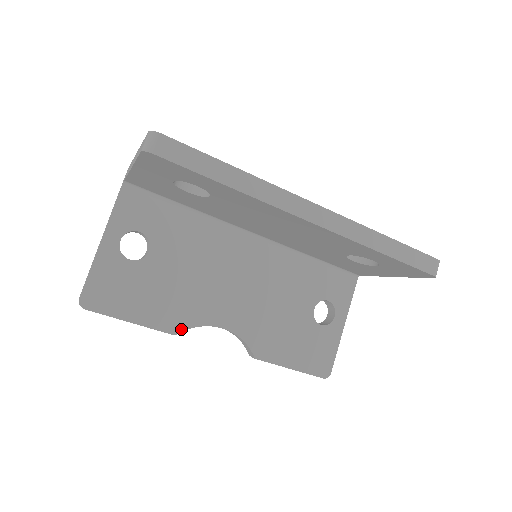
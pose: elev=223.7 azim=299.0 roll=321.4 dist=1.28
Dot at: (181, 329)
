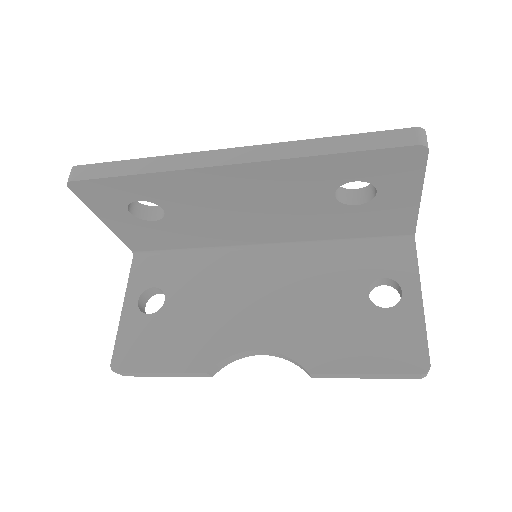
Dot at: (212, 364)
